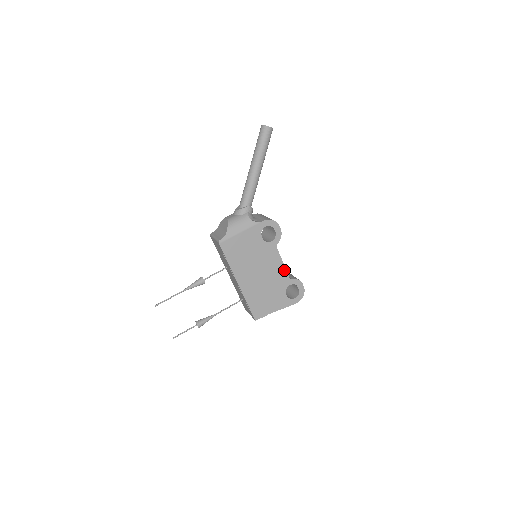
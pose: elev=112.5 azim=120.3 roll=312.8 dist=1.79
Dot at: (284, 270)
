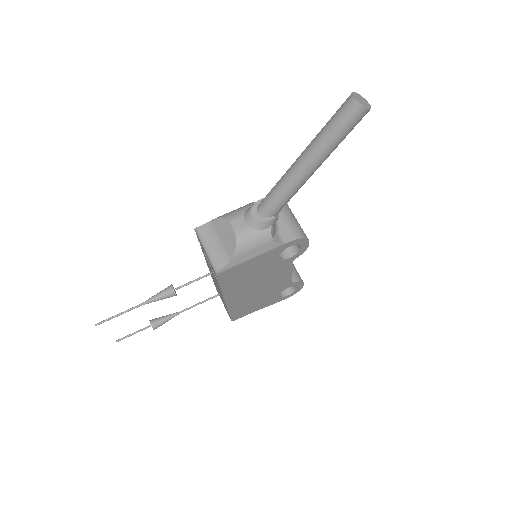
Dot at: (289, 278)
